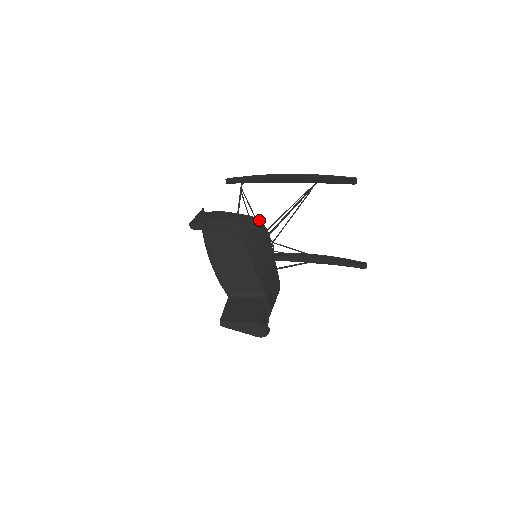
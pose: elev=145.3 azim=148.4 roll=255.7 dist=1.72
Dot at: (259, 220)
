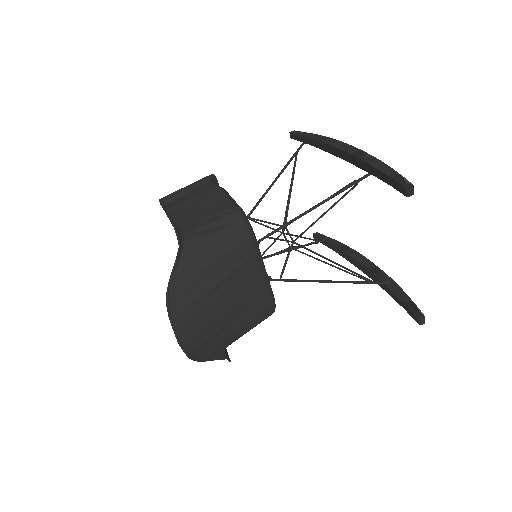
Dot at: (243, 216)
